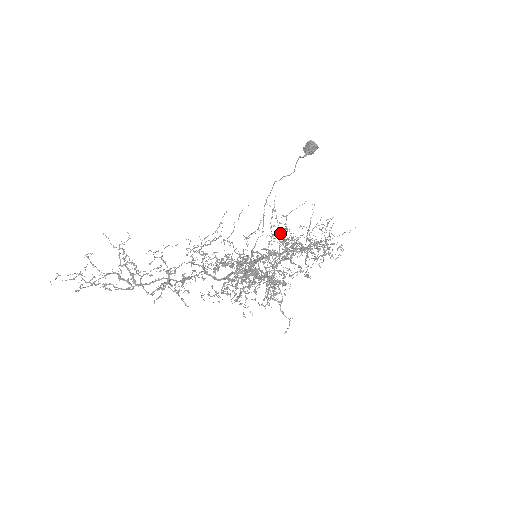
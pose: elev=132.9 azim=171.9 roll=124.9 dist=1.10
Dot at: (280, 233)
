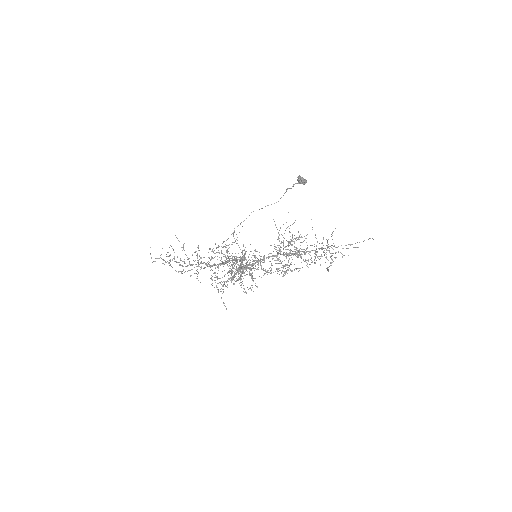
Dot at: (293, 239)
